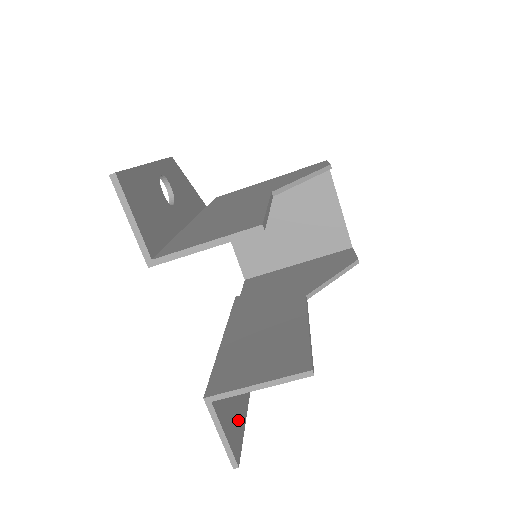
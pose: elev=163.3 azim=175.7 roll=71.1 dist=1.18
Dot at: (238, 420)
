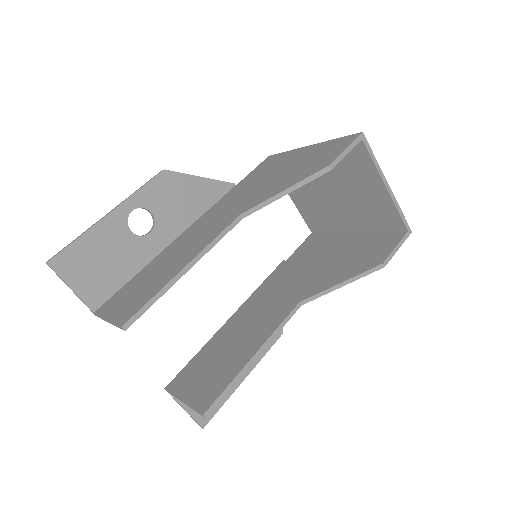
Dot at: occluded
